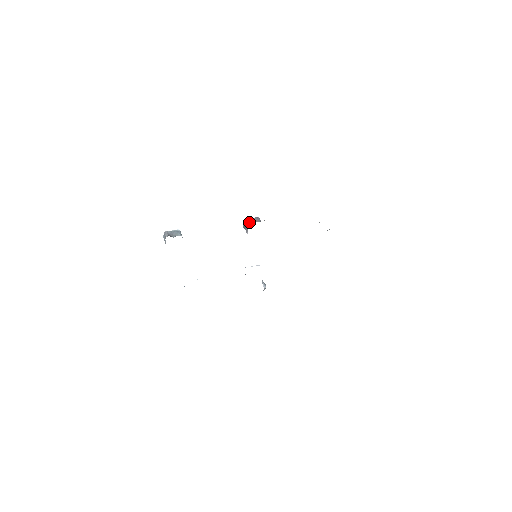
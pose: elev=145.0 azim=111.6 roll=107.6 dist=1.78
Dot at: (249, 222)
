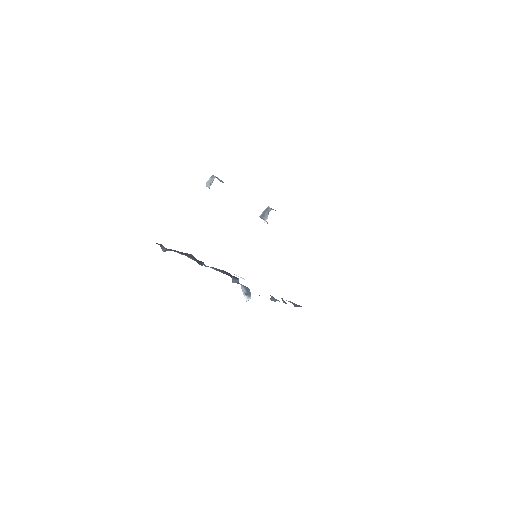
Dot at: (272, 209)
